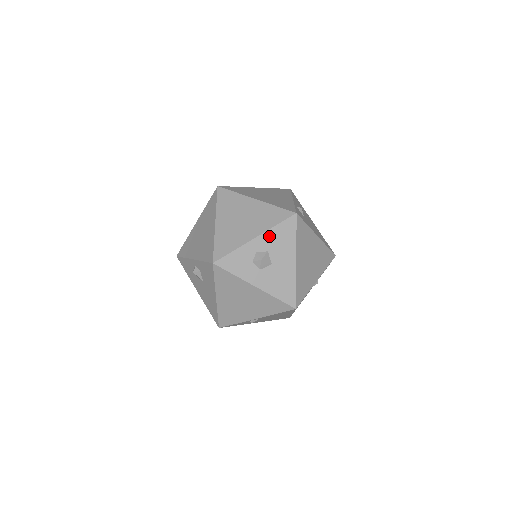
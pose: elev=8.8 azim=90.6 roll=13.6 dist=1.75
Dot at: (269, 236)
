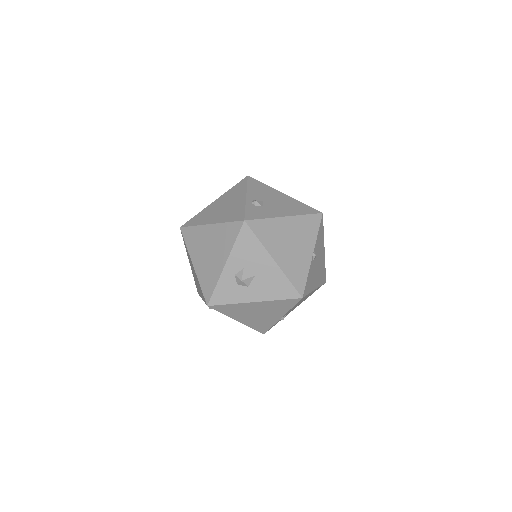
Dot at: (235, 255)
